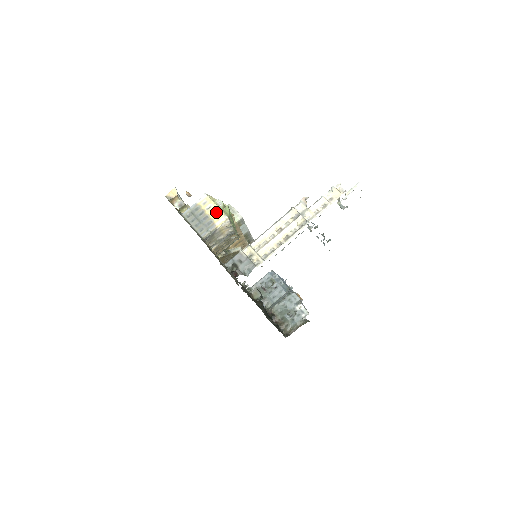
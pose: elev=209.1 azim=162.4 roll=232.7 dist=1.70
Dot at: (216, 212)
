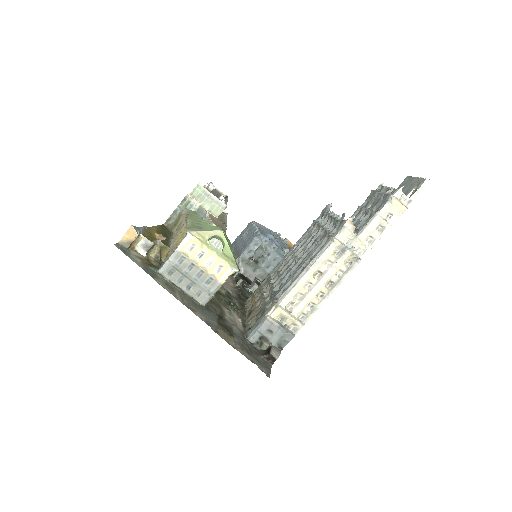
Dot at: (215, 262)
